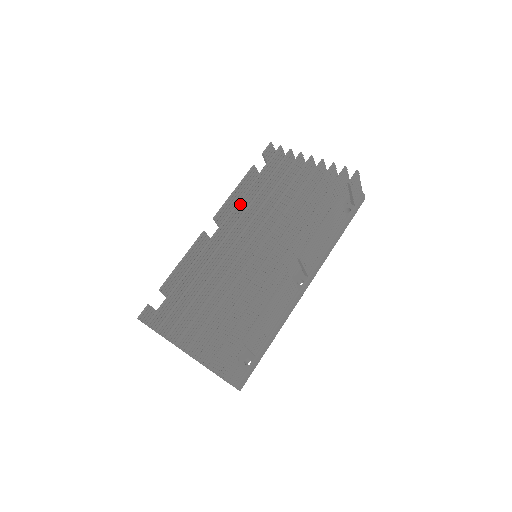
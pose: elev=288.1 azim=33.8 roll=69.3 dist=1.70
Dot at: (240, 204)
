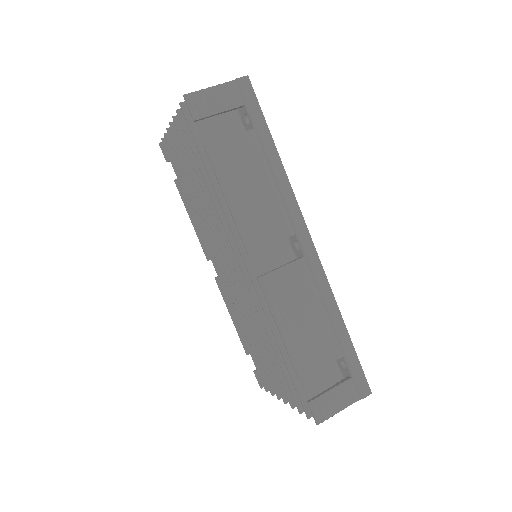
Dot at: occluded
